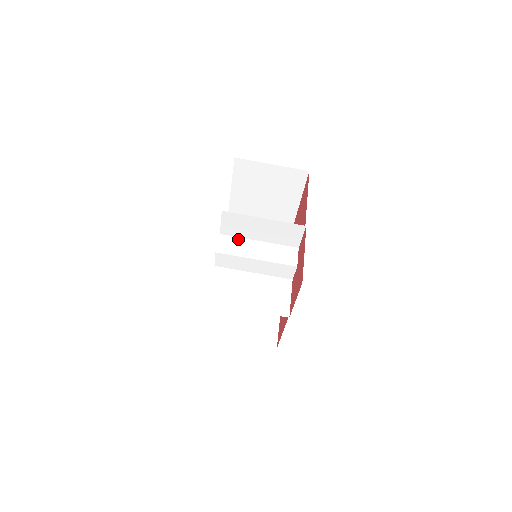
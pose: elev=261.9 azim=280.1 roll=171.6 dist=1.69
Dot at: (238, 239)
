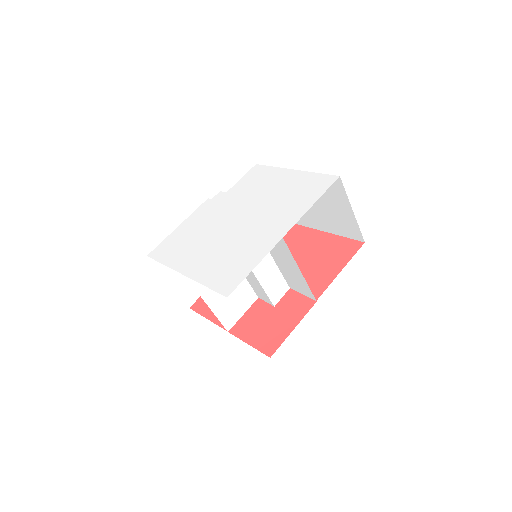
Dot at: occluded
